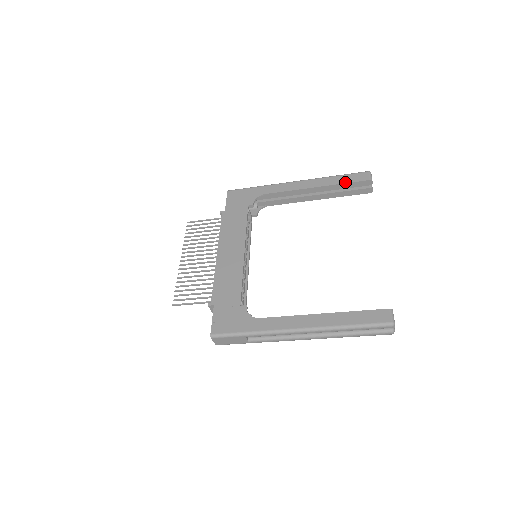
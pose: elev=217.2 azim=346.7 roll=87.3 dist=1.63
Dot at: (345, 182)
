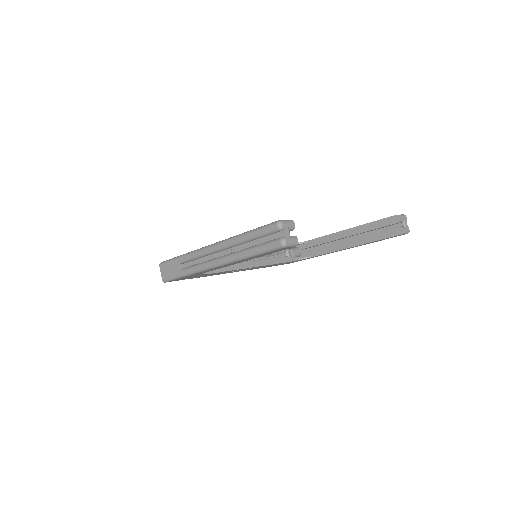
Dot at: (374, 221)
